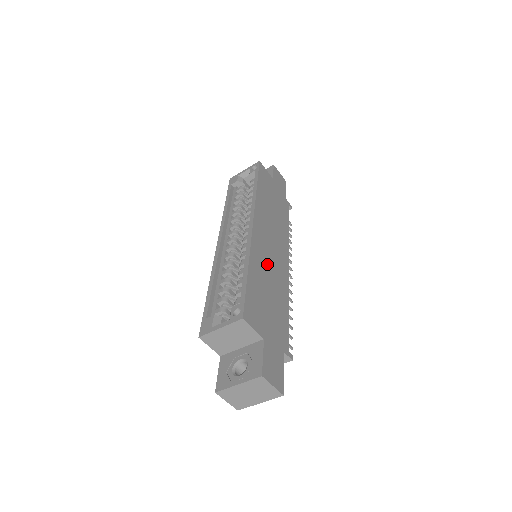
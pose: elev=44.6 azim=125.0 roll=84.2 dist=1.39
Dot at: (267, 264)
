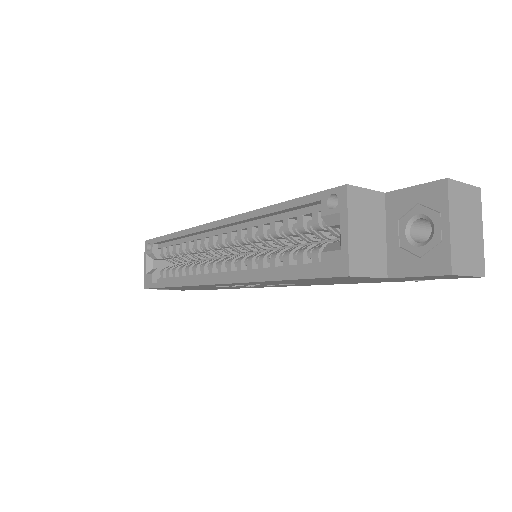
Dot at: occluded
